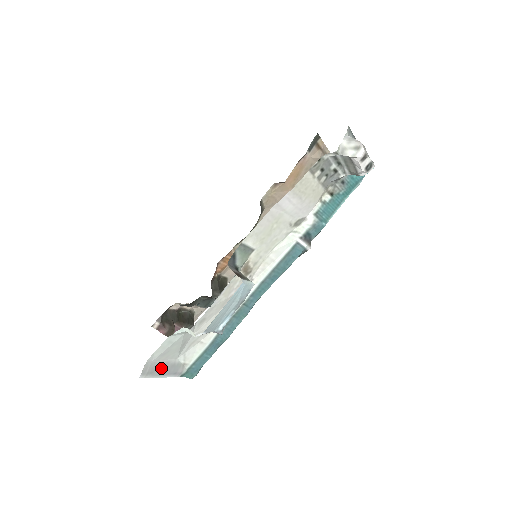
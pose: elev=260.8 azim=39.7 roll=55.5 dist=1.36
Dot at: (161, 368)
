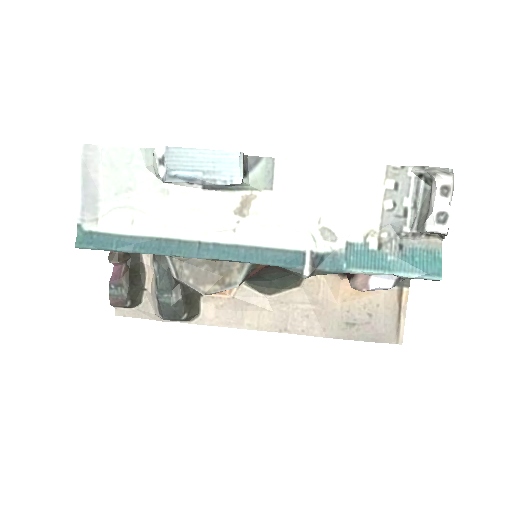
Dot at: (92, 178)
